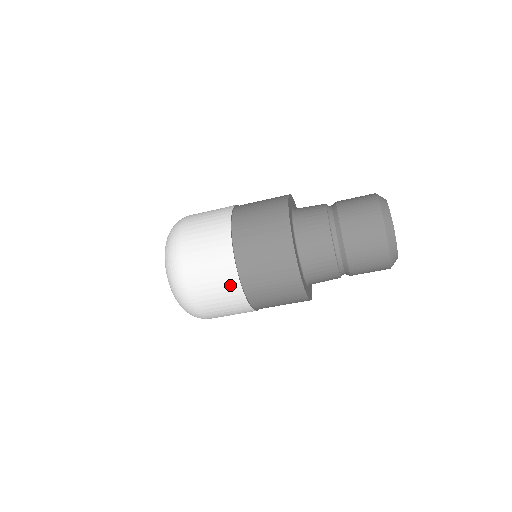
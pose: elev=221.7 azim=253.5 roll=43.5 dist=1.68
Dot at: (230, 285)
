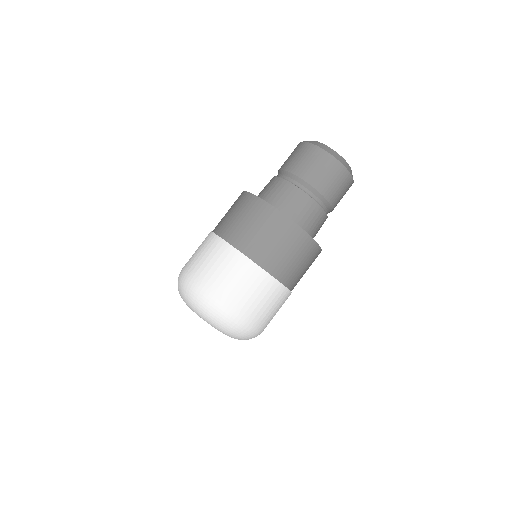
Dot at: (219, 249)
